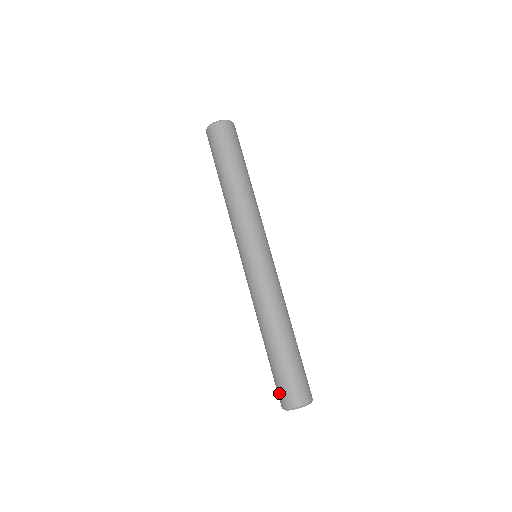
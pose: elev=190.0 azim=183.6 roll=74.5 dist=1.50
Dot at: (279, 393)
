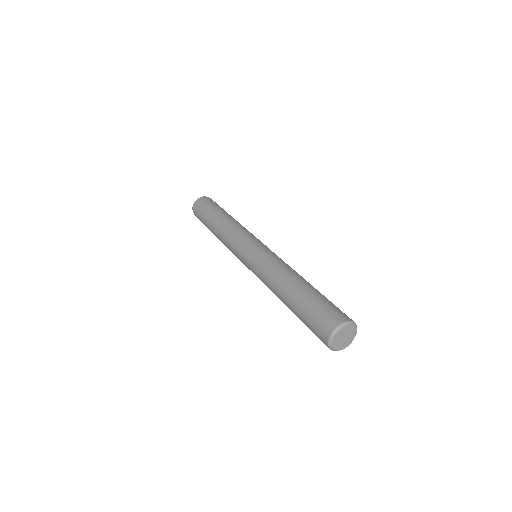
Dot at: (317, 335)
